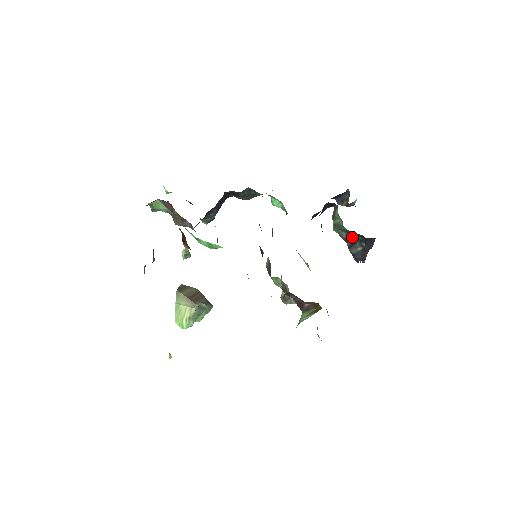
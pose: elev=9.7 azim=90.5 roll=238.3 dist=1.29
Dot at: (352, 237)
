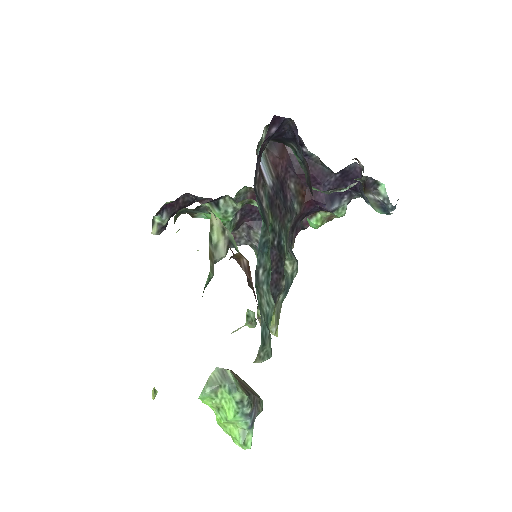
Dot at: (304, 166)
